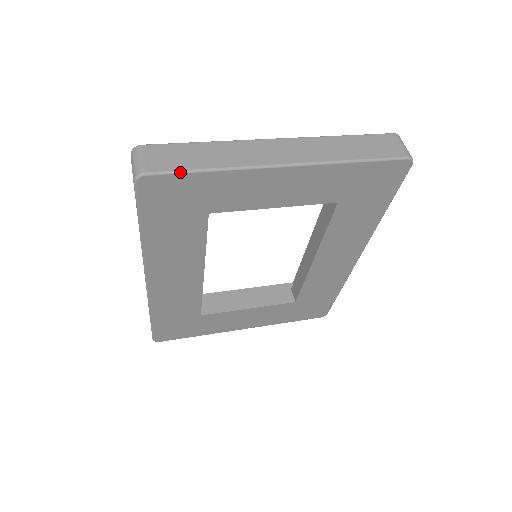
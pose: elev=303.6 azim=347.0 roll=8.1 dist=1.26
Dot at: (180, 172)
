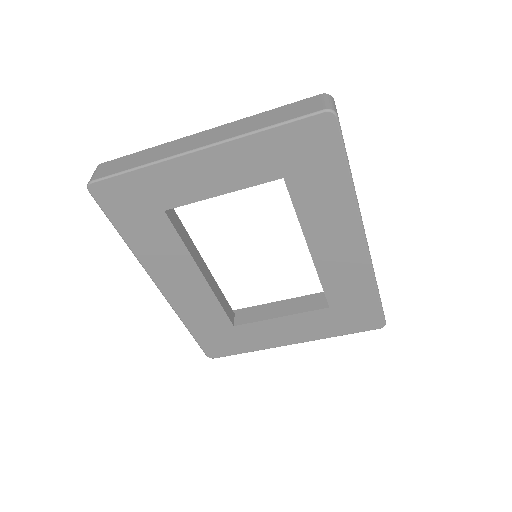
Dot at: (115, 175)
